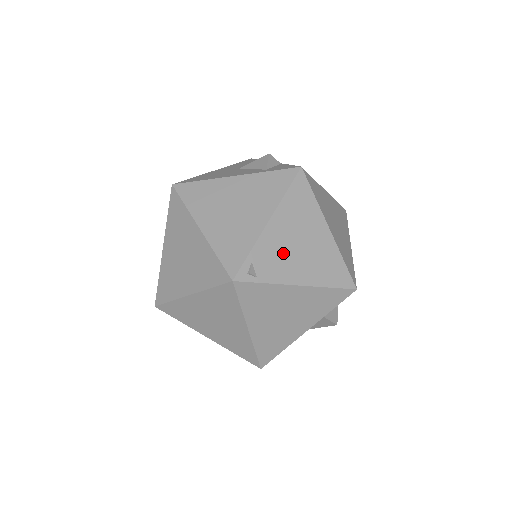
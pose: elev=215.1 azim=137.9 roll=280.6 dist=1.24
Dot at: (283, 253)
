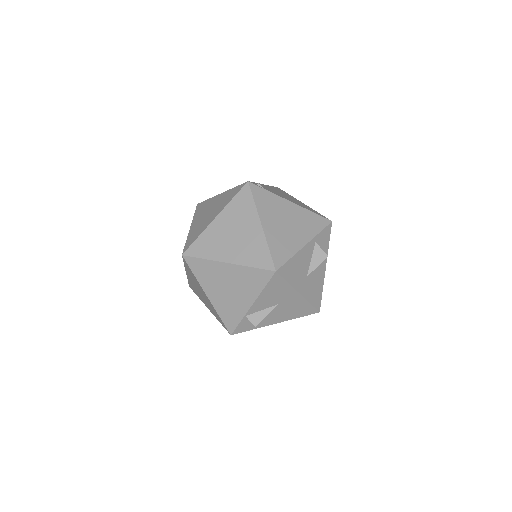
Dot at: occluded
